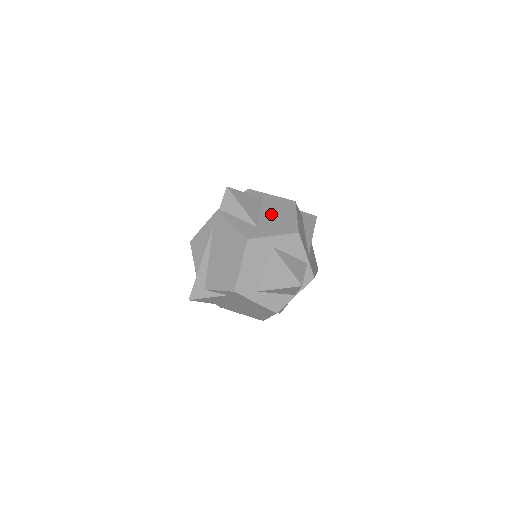
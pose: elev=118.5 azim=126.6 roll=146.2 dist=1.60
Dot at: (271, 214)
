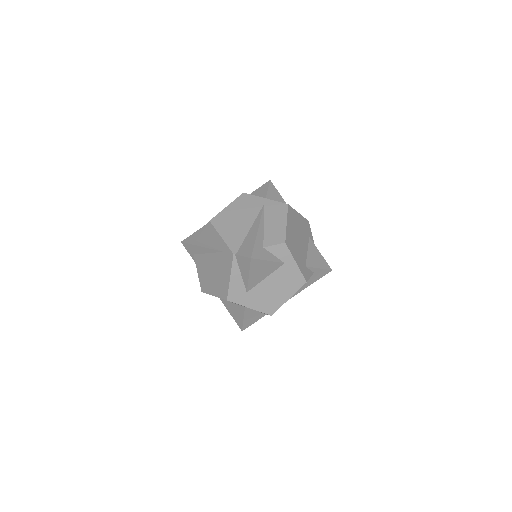
Dot at: (271, 285)
